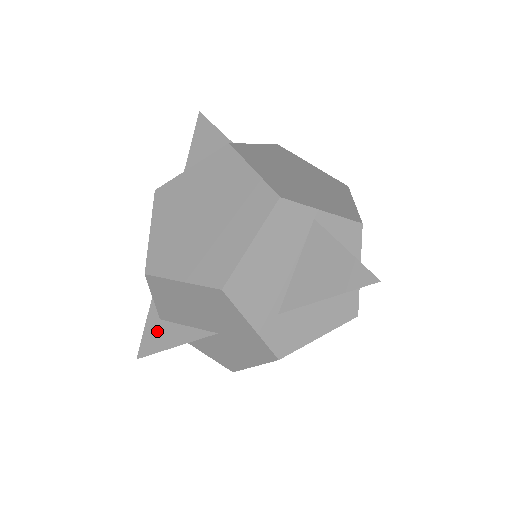
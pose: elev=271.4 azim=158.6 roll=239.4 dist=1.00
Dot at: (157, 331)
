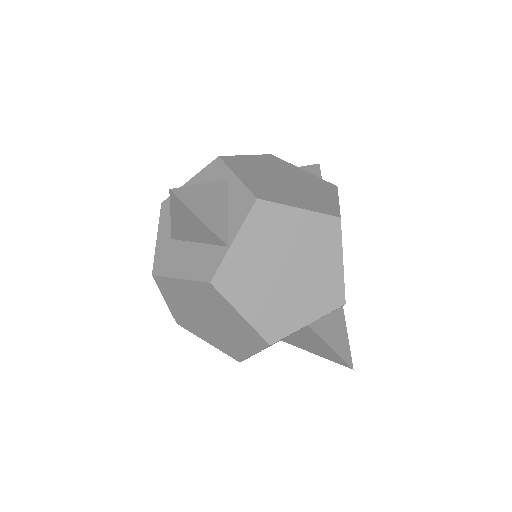
Dot at: occluded
